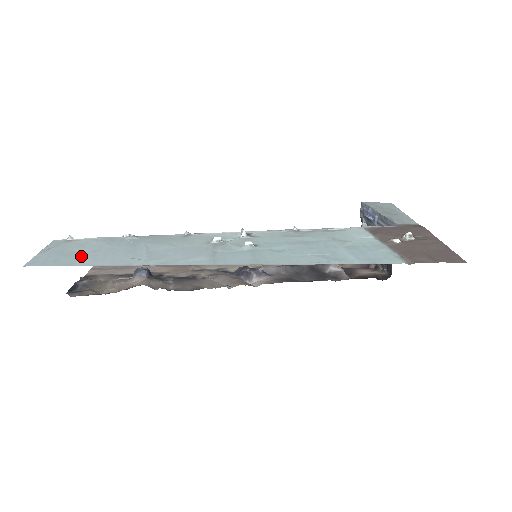
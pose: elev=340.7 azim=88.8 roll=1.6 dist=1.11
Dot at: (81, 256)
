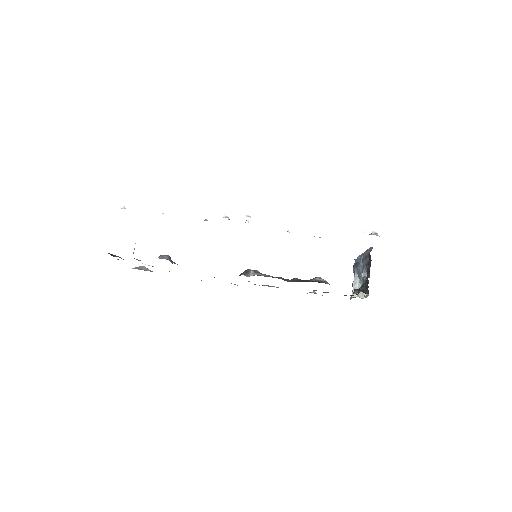
Dot at: occluded
